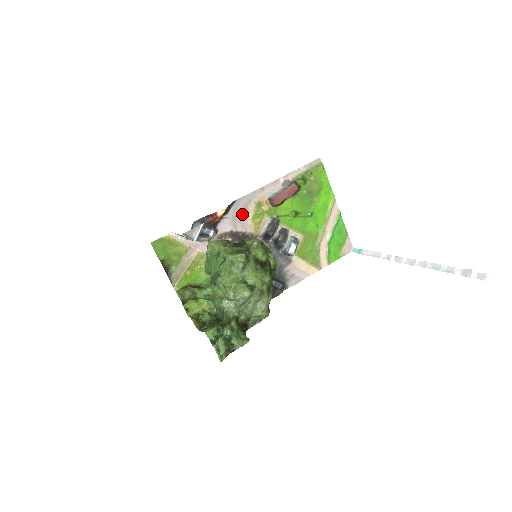
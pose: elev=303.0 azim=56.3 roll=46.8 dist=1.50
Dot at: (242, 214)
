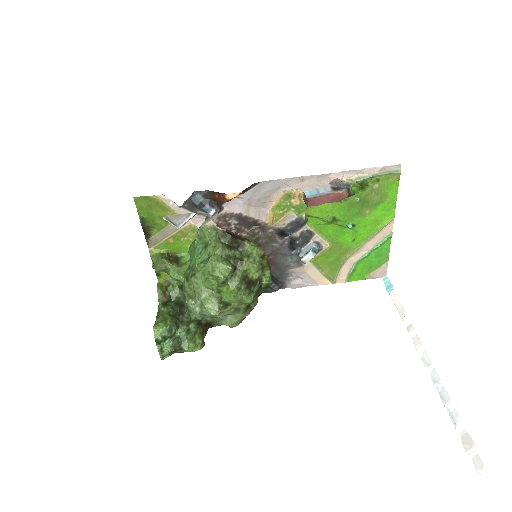
Dot at: (262, 199)
